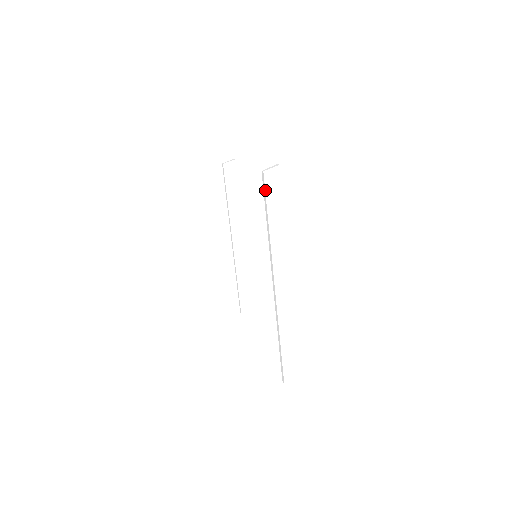
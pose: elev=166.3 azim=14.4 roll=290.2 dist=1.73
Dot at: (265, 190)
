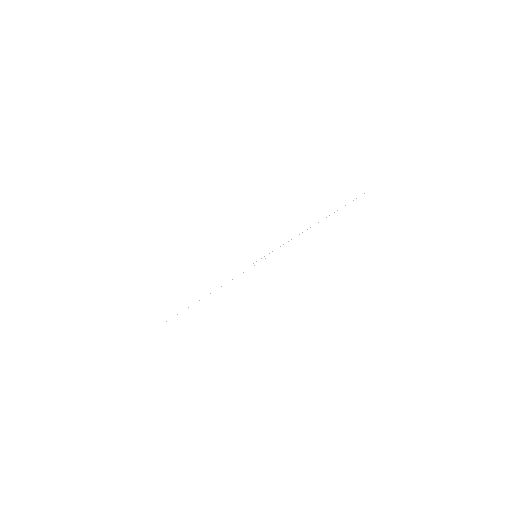
Dot at: (353, 184)
